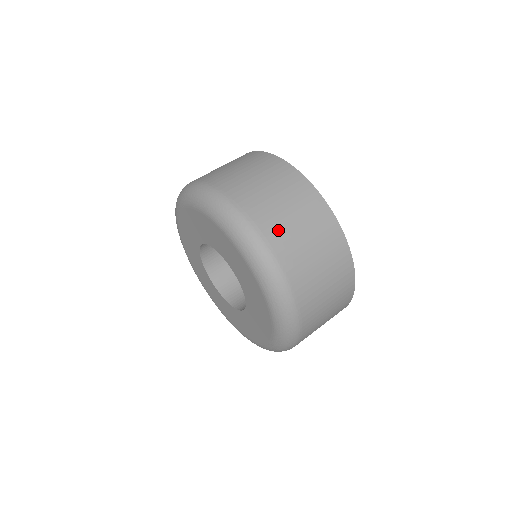
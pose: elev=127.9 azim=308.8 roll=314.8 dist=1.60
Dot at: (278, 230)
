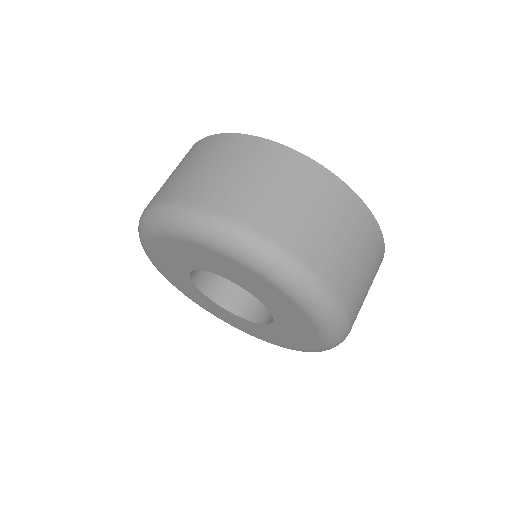
Dot at: (259, 209)
